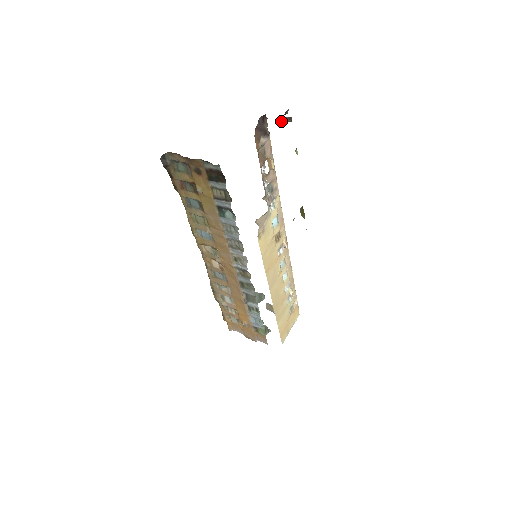
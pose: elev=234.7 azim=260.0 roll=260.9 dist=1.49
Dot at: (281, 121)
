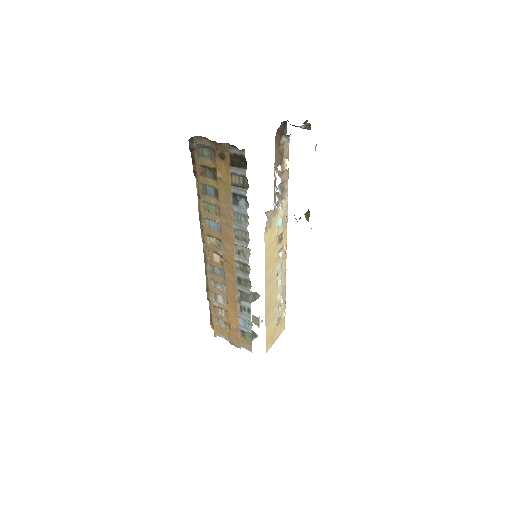
Dot at: occluded
